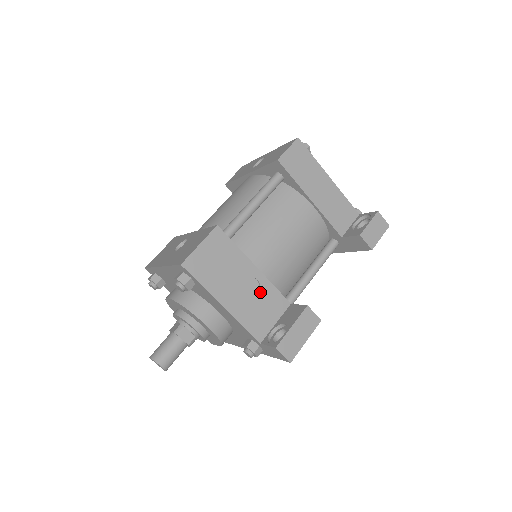
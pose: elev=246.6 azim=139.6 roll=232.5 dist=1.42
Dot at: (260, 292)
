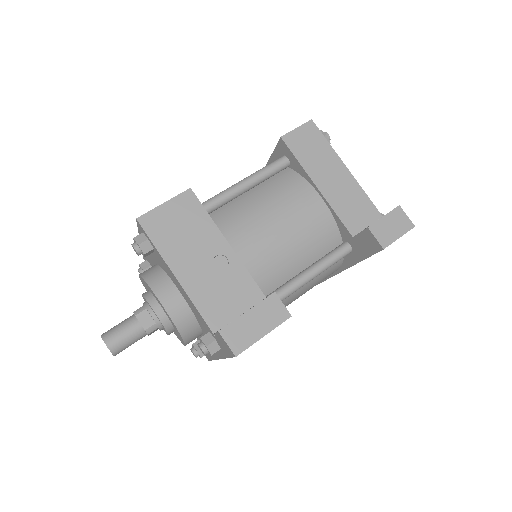
Dot at: (227, 273)
